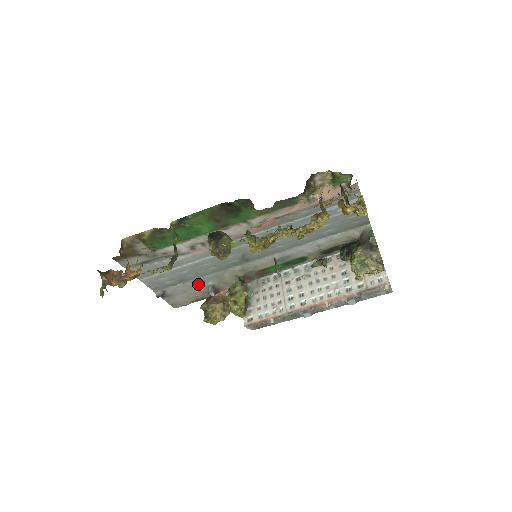
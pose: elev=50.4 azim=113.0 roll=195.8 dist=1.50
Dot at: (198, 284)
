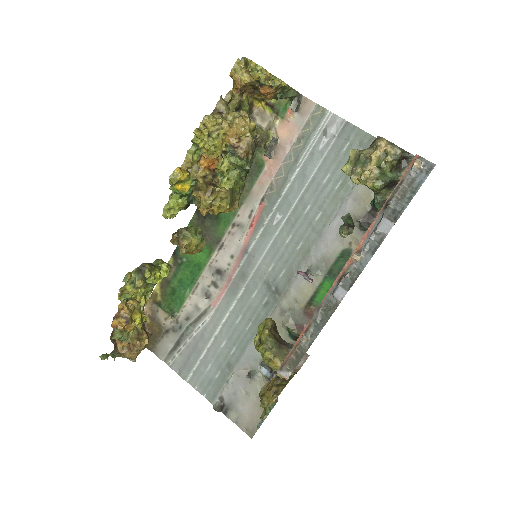
Dot at: (252, 369)
